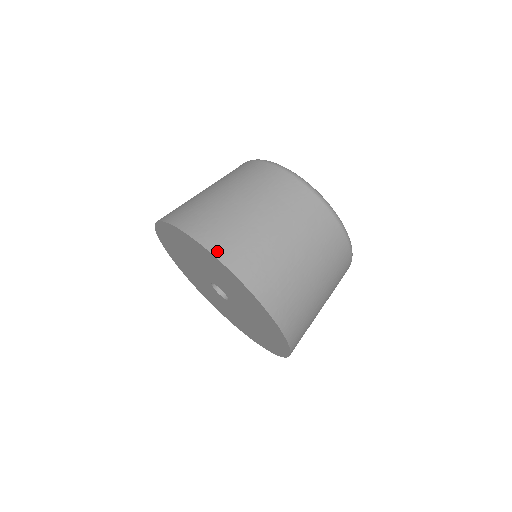
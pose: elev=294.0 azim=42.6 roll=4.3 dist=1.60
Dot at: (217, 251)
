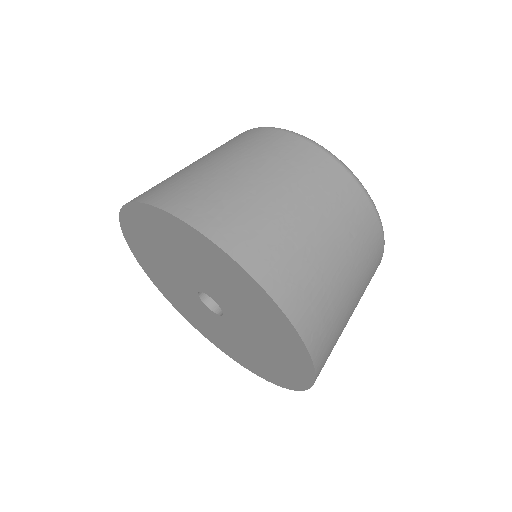
Dot at: (232, 248)
